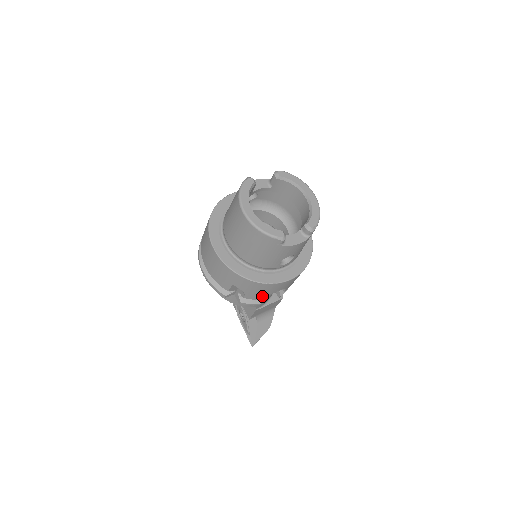
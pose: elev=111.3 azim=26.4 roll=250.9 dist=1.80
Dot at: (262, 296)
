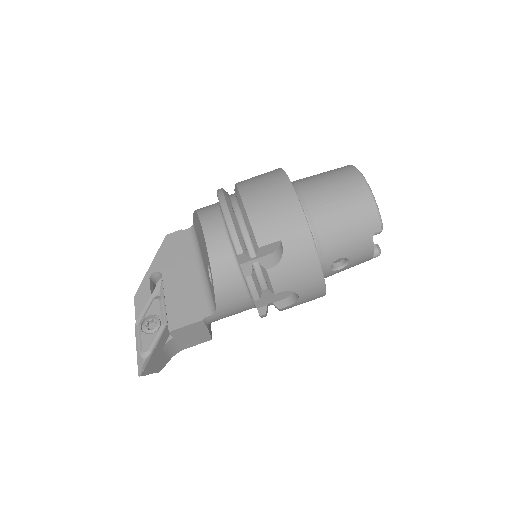
Dot at: (284, 285)
